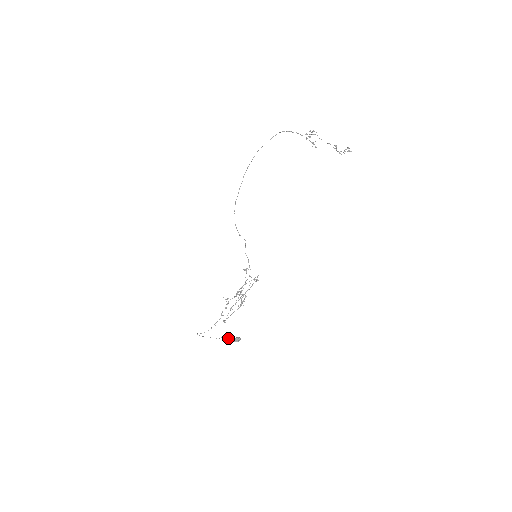
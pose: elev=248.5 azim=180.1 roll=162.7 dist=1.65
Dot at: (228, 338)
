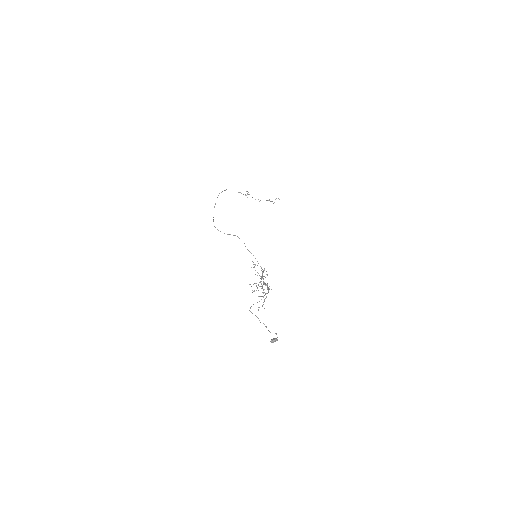
Dot at: occluded
